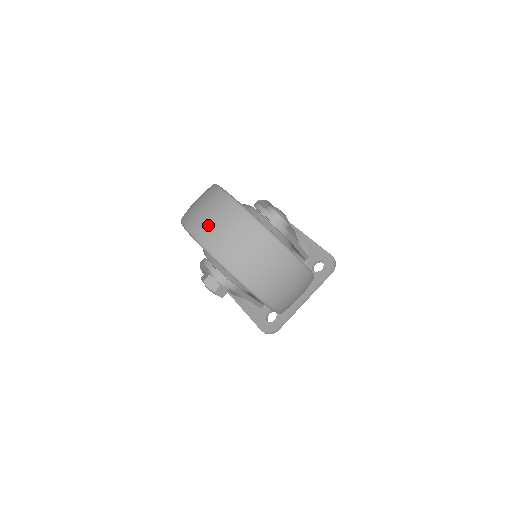
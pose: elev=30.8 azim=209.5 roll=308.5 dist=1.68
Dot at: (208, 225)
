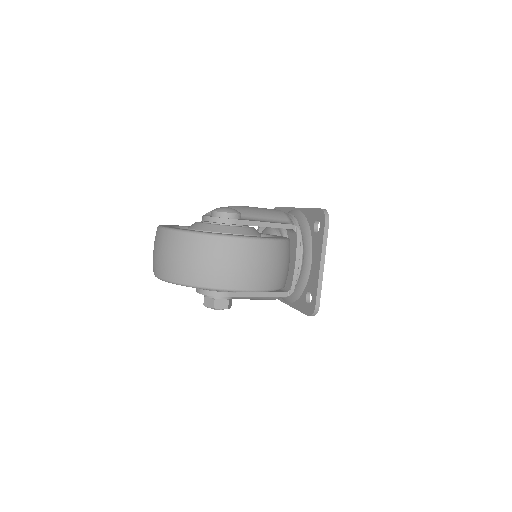
Dot at: (155, 260)
